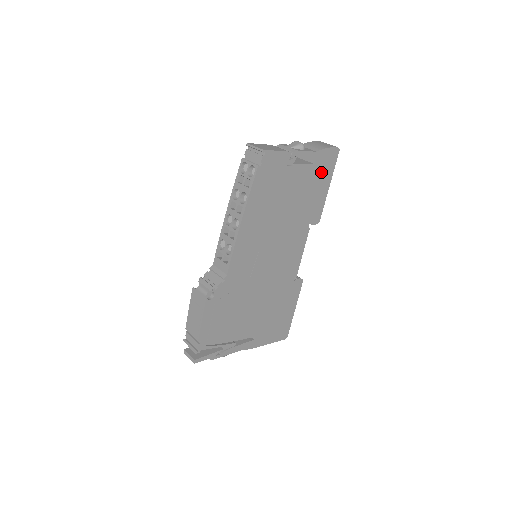
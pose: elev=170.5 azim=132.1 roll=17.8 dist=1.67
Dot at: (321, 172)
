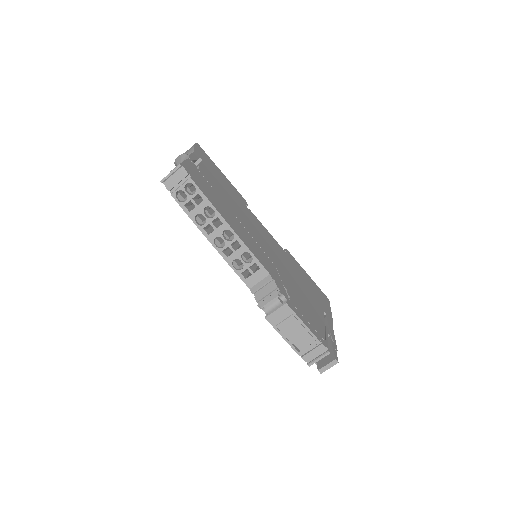
Dot at: (210, 165)
